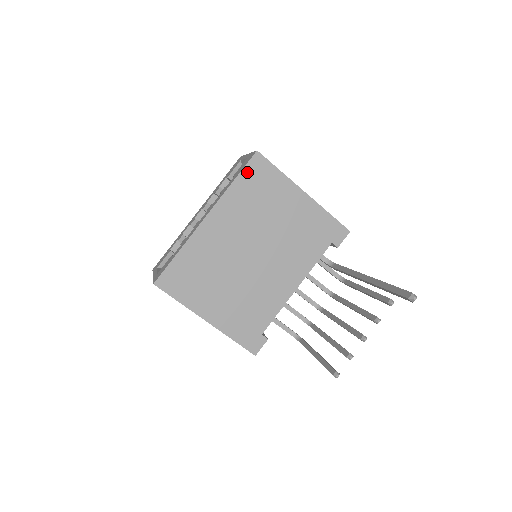
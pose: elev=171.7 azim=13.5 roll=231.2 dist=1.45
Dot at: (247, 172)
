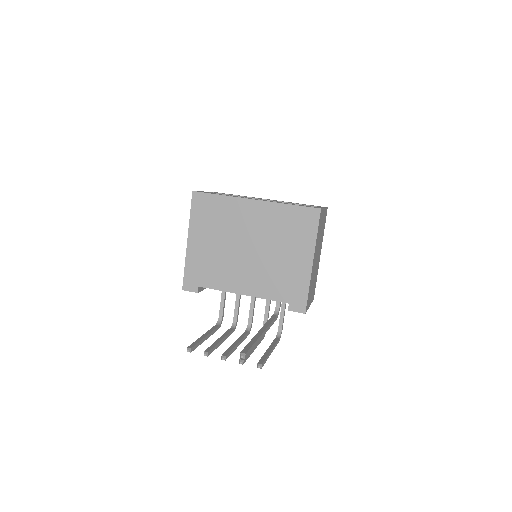
Dot at: (302, 210)
